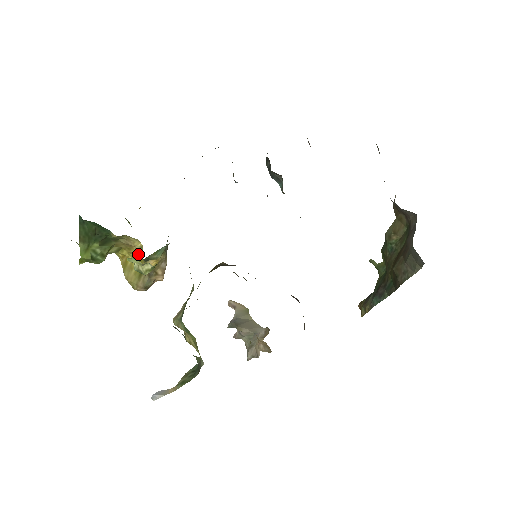
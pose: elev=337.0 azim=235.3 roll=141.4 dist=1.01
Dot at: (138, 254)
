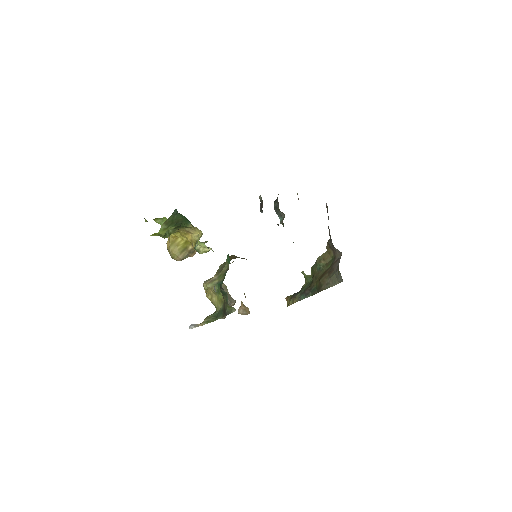
Dot at: (194, 239)
